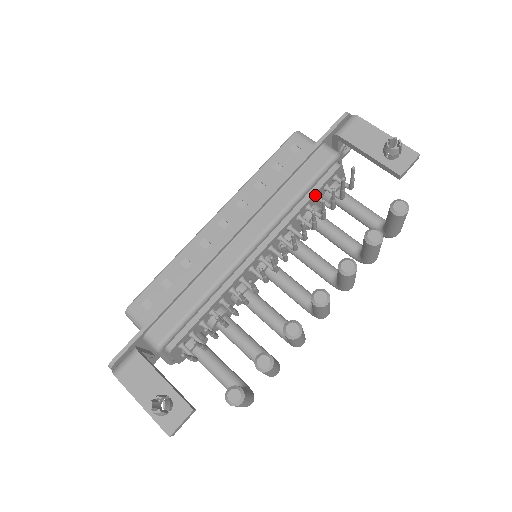
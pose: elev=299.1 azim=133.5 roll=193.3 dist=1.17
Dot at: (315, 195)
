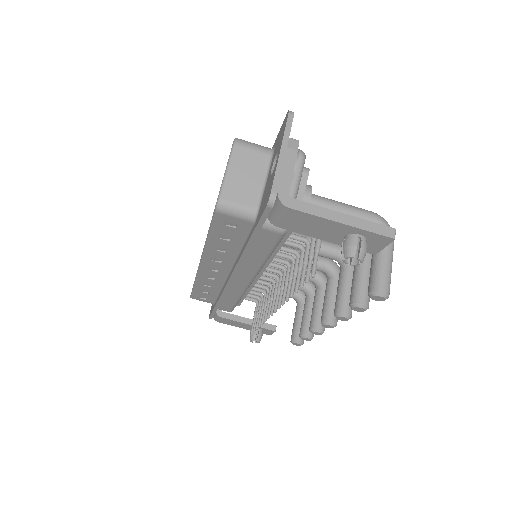
Dot at: occluded
